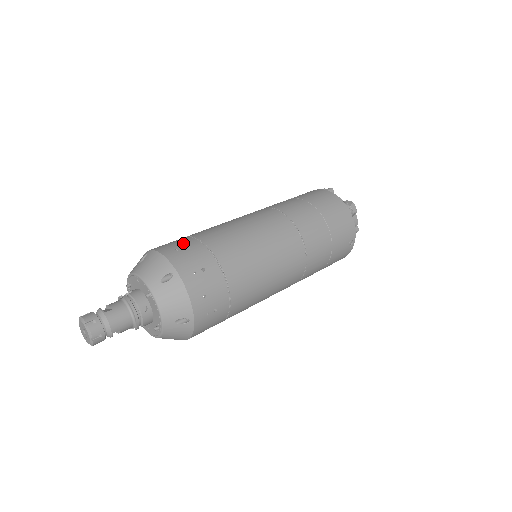
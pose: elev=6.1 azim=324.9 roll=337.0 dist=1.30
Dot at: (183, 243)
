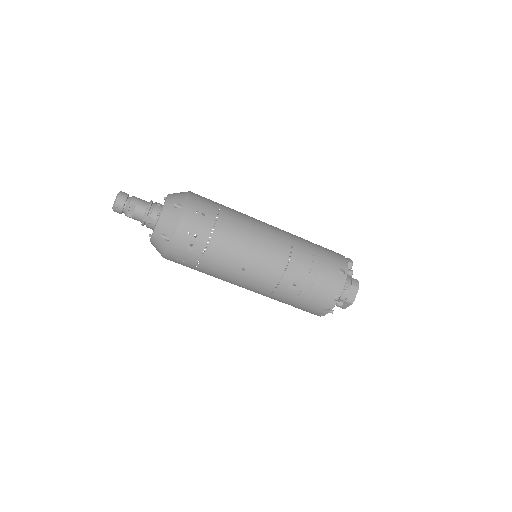
Dot at: occluded
